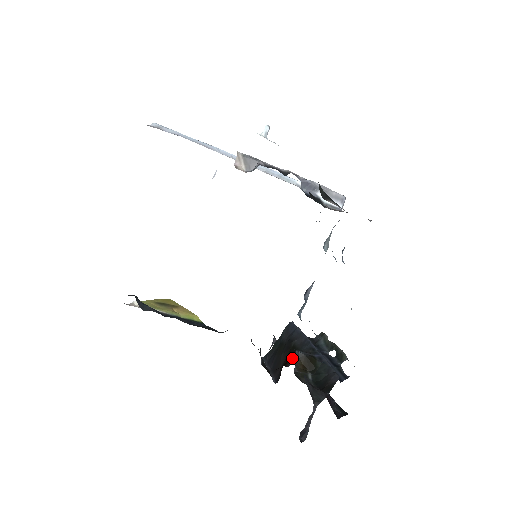
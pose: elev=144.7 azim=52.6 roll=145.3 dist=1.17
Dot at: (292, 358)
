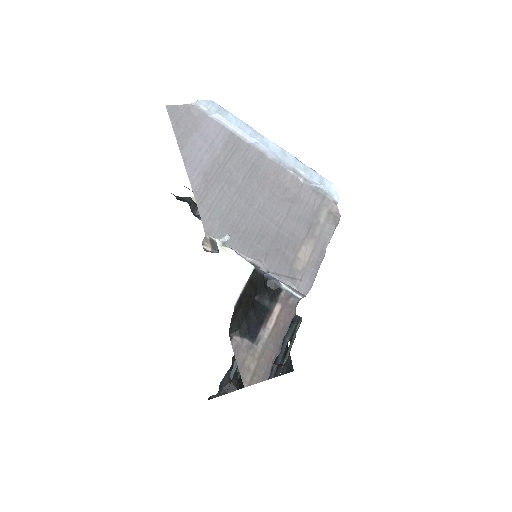
Dot at: occluded
